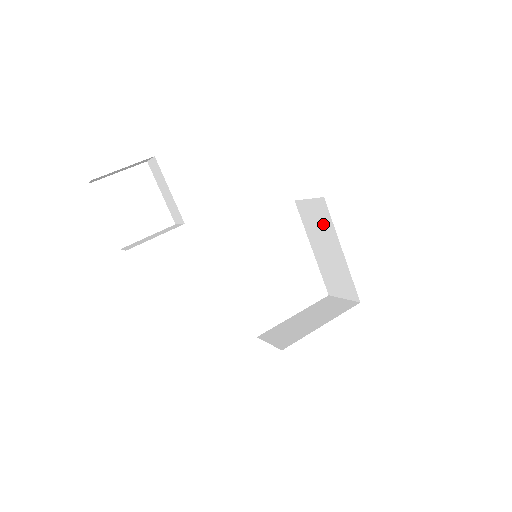
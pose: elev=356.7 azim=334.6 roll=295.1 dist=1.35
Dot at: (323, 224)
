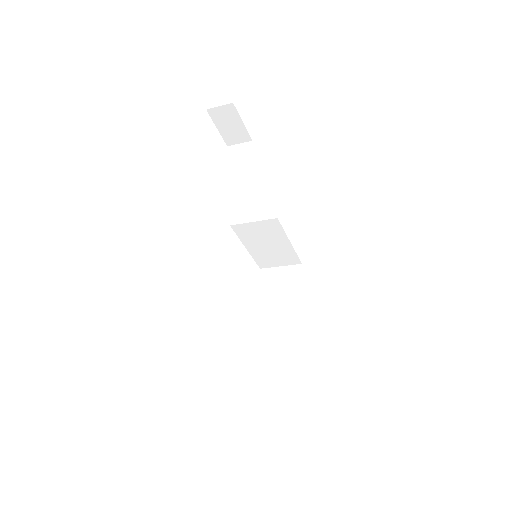
Dot at: (288, 285)
